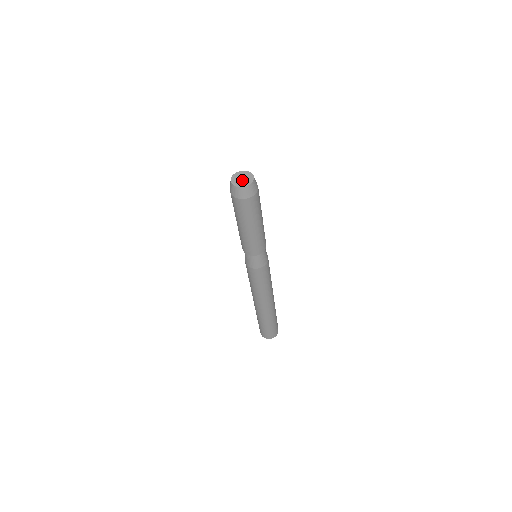
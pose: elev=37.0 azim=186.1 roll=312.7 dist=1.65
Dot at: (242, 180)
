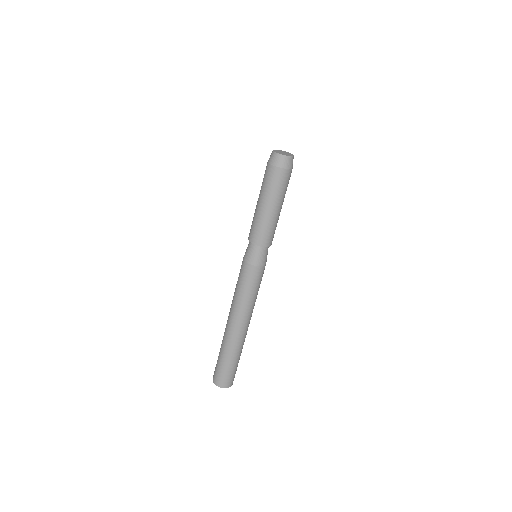
Dot at: (282, 152)
